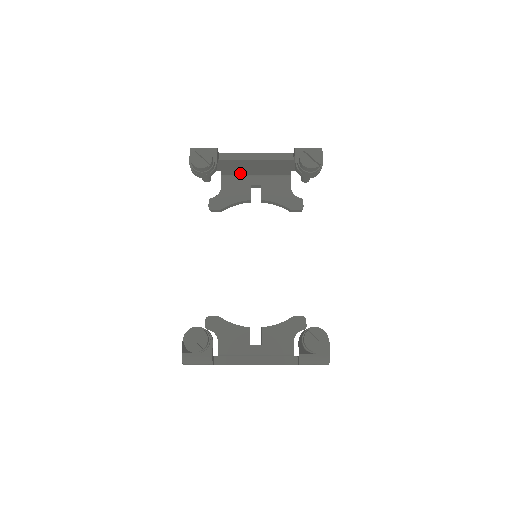
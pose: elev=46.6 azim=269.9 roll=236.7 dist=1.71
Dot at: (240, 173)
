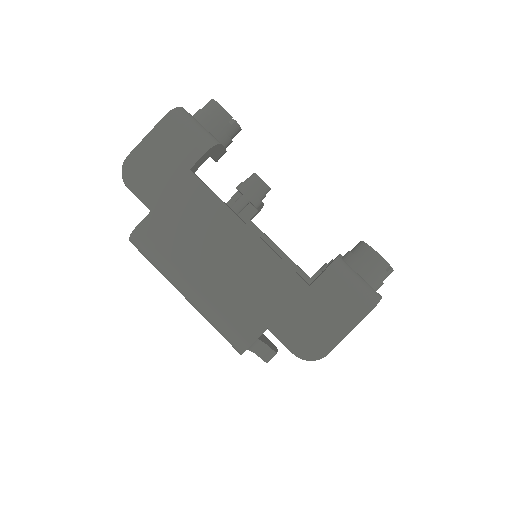
Dot at: occluded
